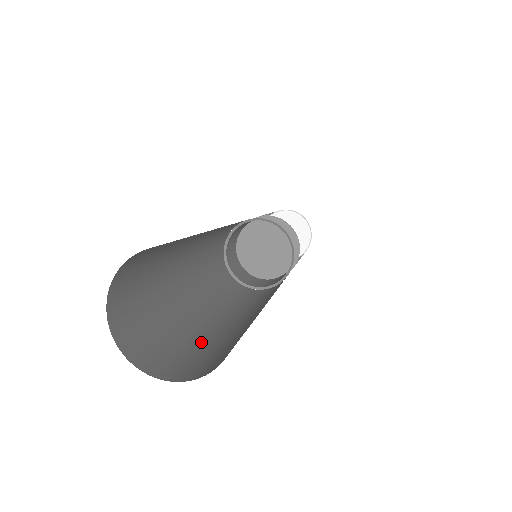
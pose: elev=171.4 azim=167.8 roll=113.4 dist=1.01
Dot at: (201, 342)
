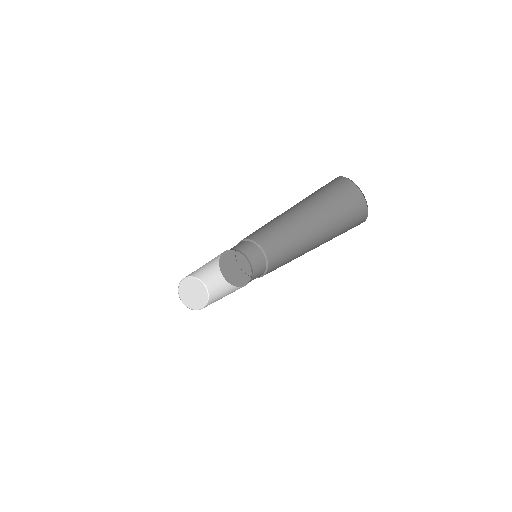
Dot at: occluded
